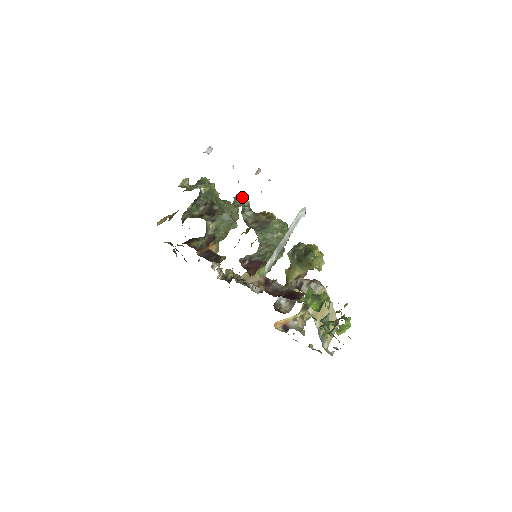
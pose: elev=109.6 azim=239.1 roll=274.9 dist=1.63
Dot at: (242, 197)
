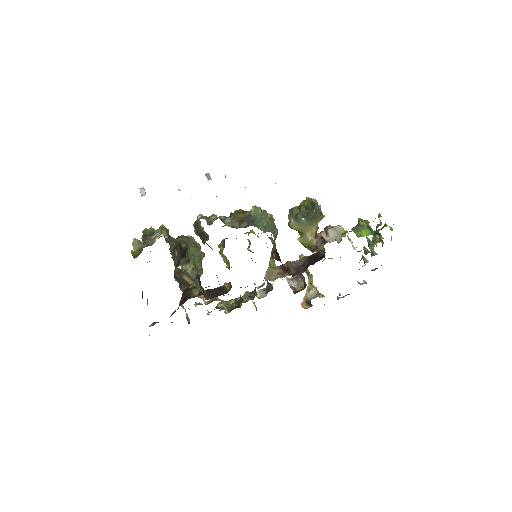
Dot at: occluded
